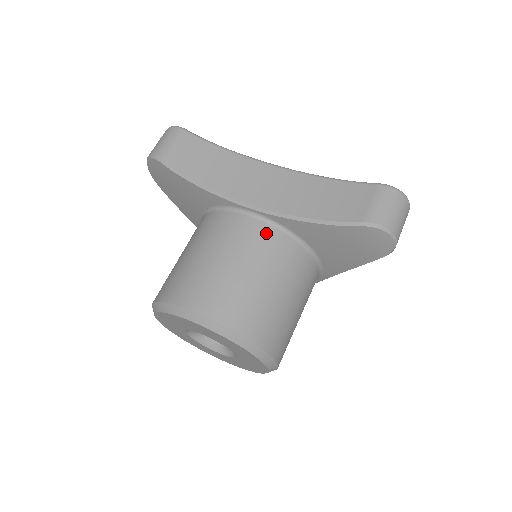
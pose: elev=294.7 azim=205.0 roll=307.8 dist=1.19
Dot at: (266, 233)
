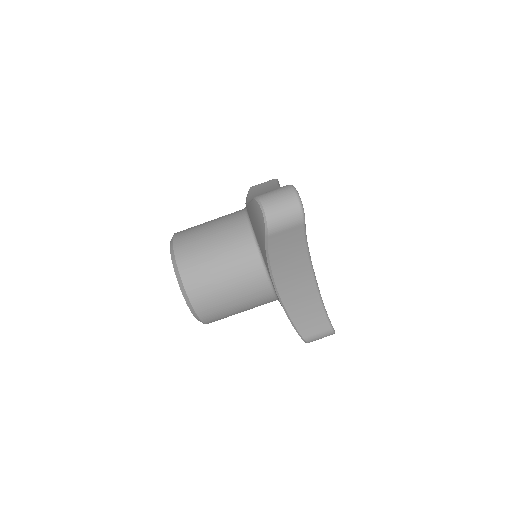
Dot at: (267, 299)
